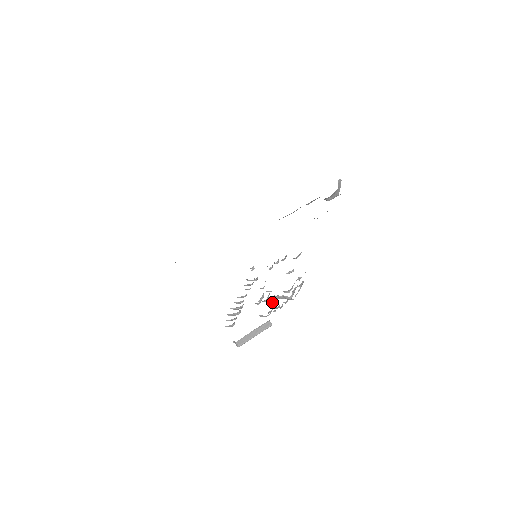
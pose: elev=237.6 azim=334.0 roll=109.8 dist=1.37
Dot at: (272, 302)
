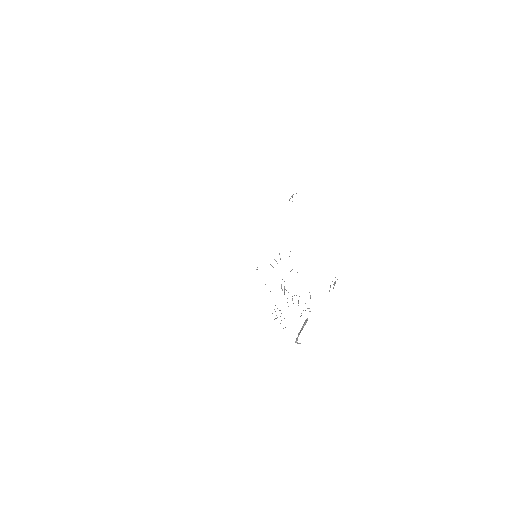
Dot at: occluded
